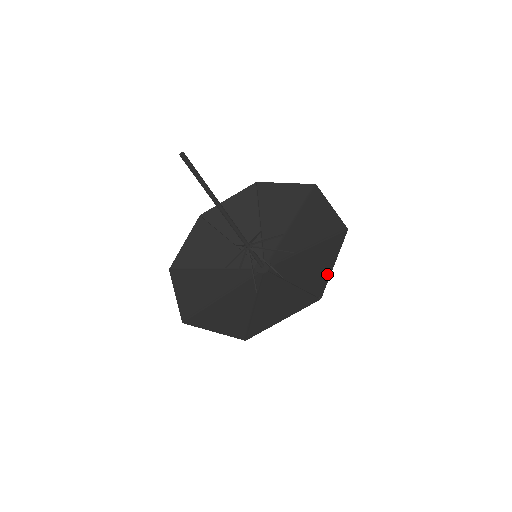
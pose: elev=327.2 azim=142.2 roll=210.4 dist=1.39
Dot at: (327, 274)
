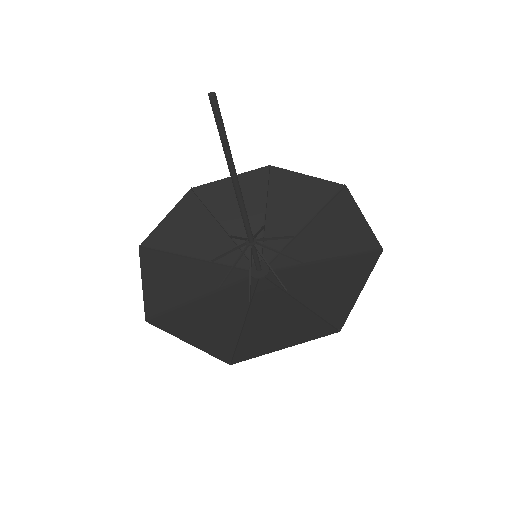
Dot at: (267, 349)
